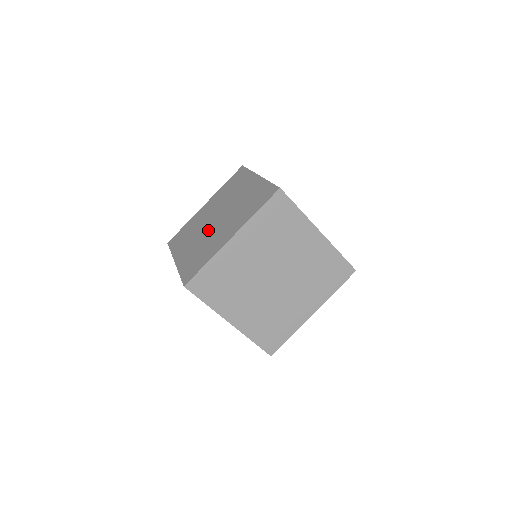
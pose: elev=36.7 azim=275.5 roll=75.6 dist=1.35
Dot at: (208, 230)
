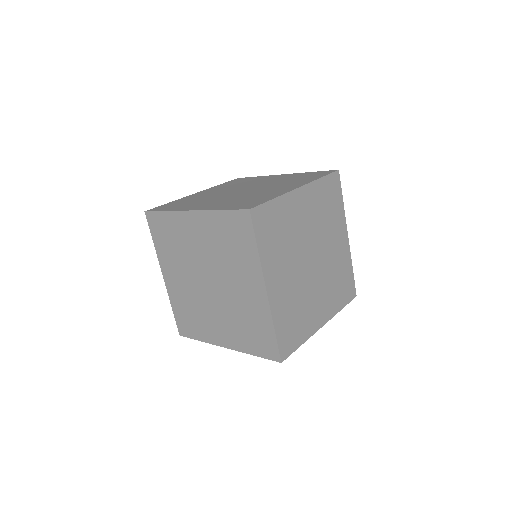
Dot at: occluded
